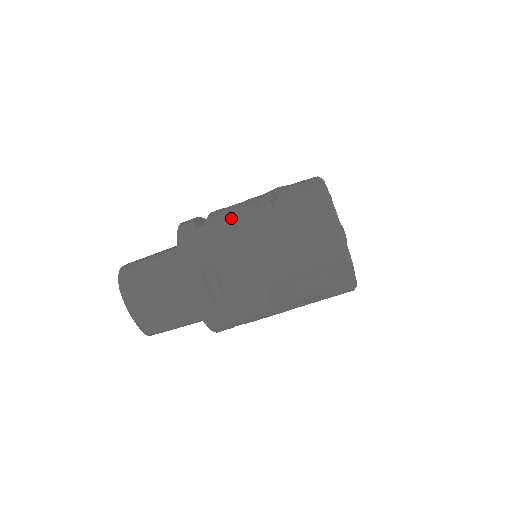
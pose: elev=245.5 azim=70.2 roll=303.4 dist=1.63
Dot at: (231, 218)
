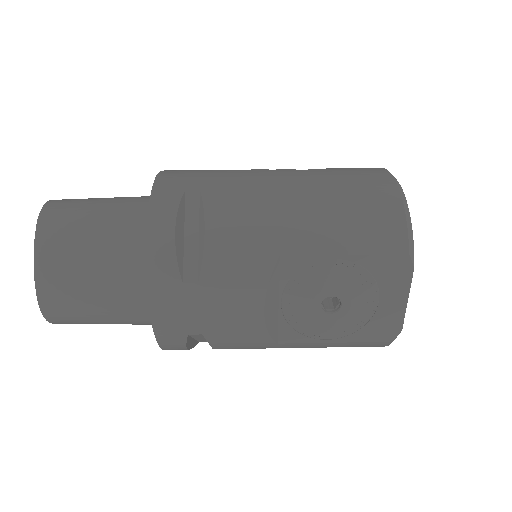
Dot at: (247, 170)
